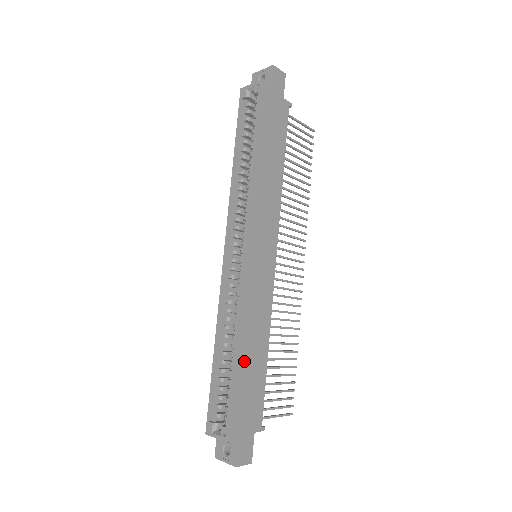
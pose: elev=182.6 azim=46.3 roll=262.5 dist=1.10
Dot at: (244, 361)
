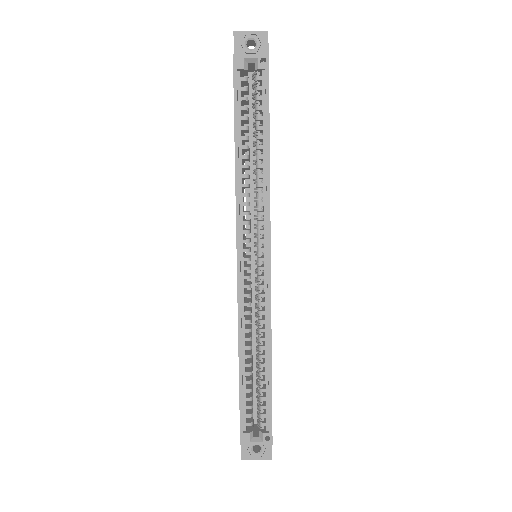
Dot at: occluded
